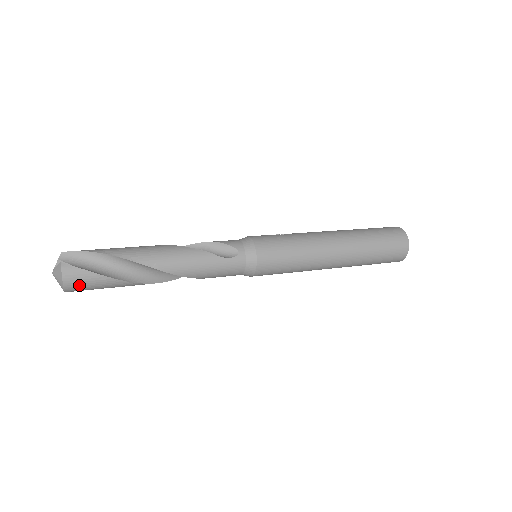
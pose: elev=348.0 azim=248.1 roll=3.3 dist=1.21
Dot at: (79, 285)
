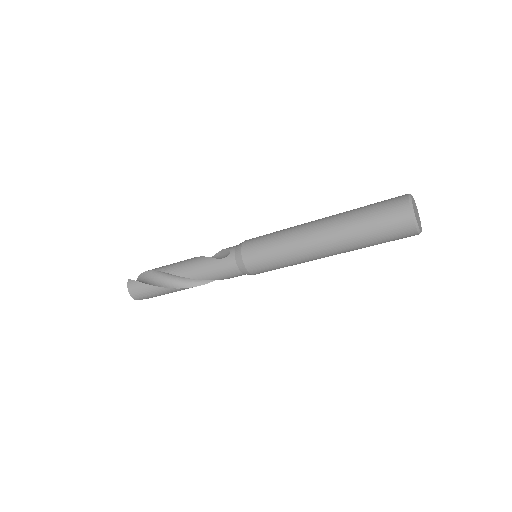
Dot at: (137, 293)
